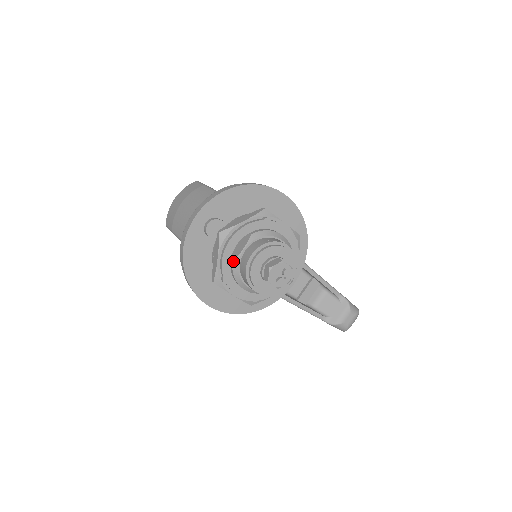
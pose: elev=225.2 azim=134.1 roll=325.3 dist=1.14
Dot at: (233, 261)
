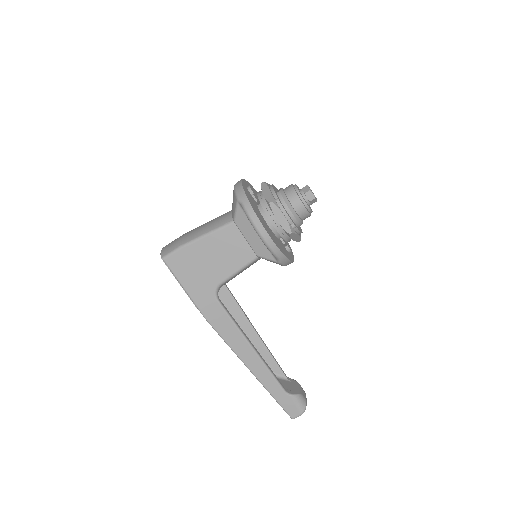
Dot at: (280, 191)
